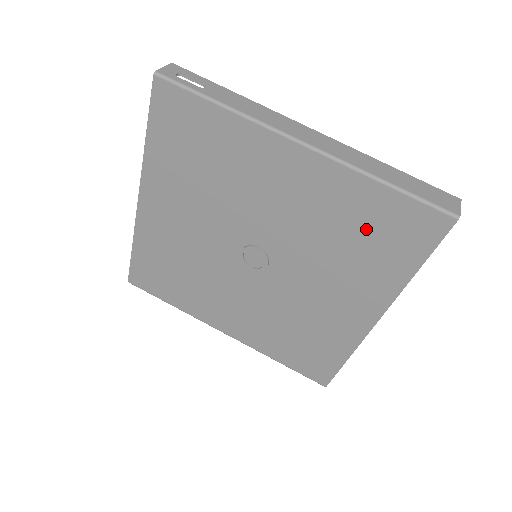
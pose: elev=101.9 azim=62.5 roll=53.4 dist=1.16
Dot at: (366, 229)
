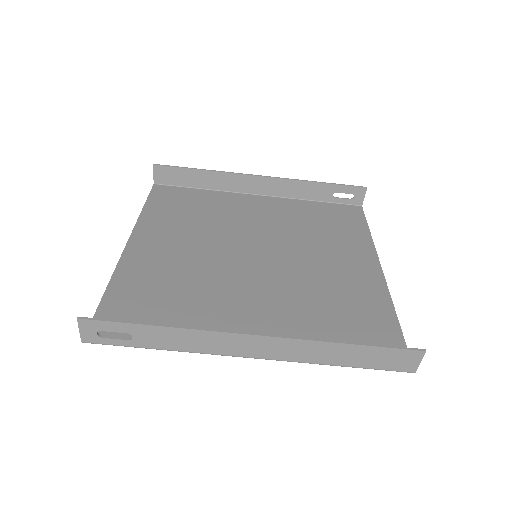
Dot at: (340, 327)
